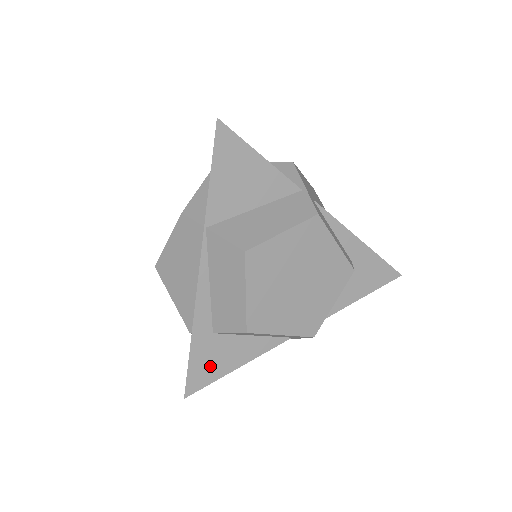
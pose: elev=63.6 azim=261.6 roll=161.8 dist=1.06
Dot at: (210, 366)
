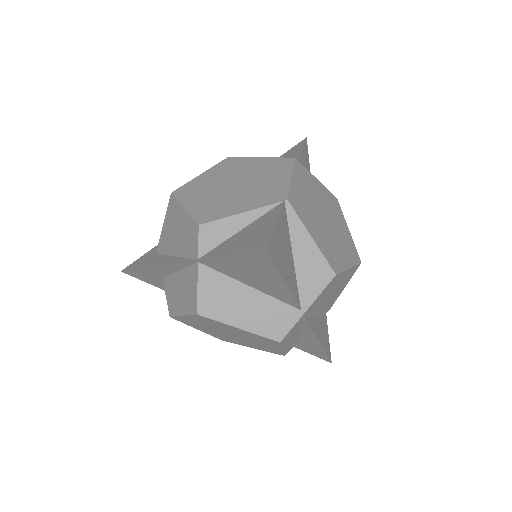
Dot at: (149, 280)
